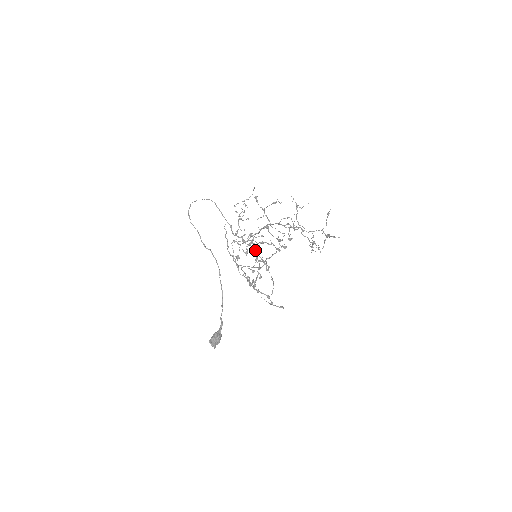
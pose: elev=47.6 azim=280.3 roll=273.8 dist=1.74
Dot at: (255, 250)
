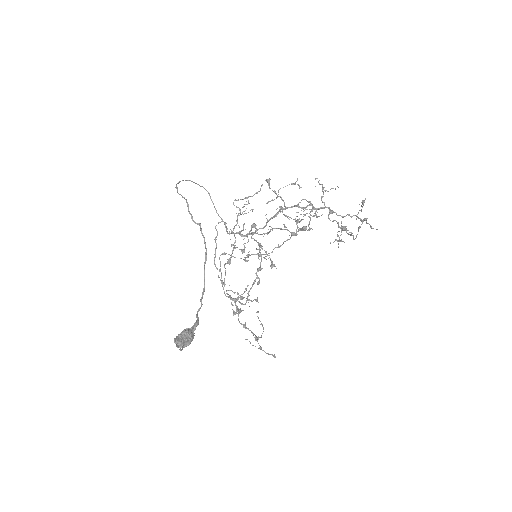
Dot at: occluded
